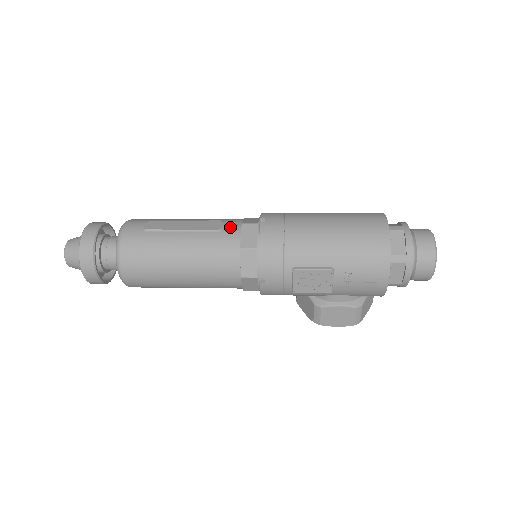
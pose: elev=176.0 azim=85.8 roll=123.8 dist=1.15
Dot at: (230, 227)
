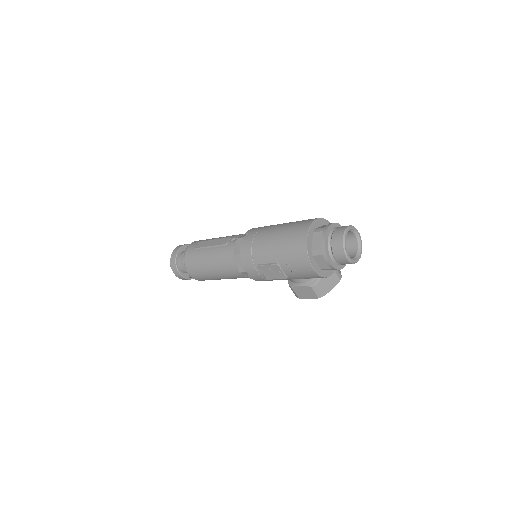
Dot at: occluded
